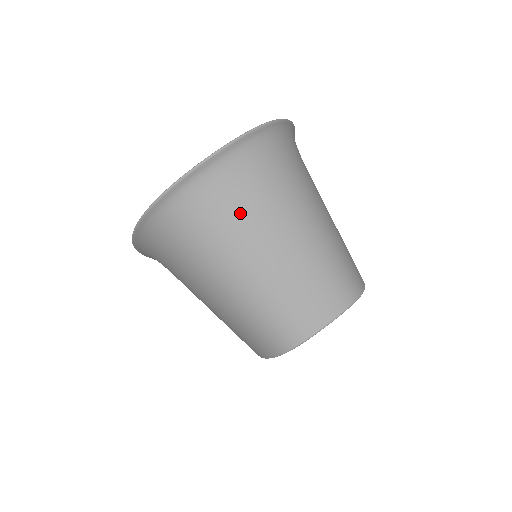
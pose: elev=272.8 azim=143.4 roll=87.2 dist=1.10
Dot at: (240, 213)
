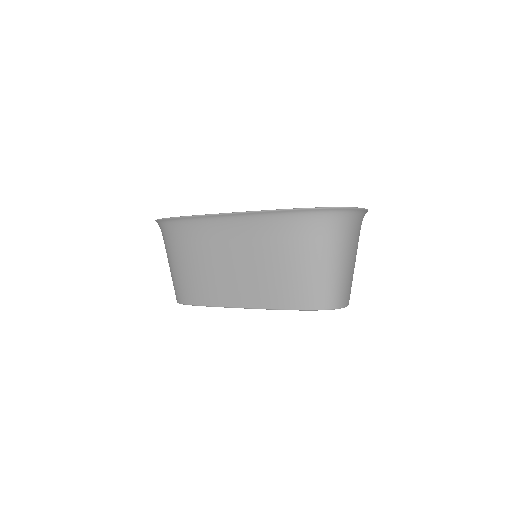
Dot at: (356, 238)
